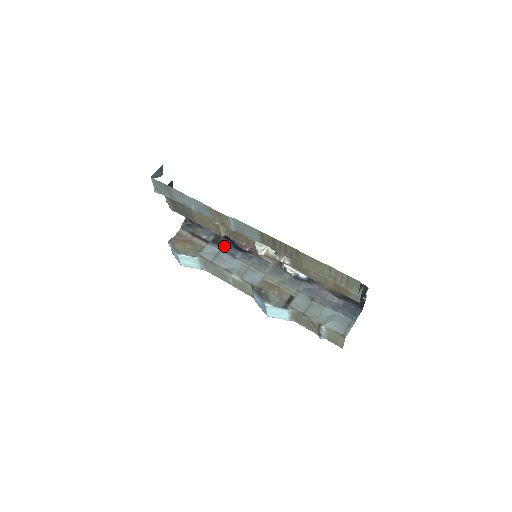
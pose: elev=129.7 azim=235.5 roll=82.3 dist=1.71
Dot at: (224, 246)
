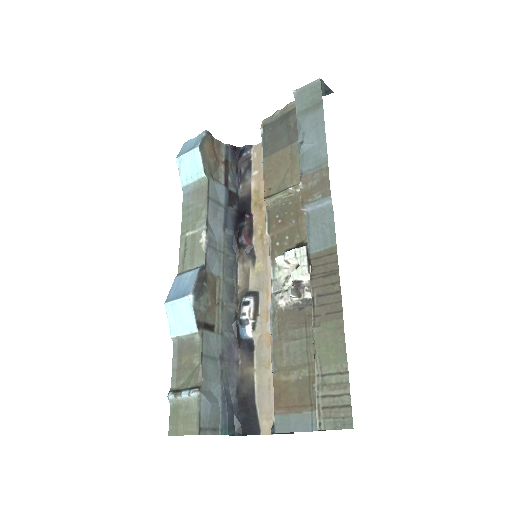
Dot at: (231, 209)
